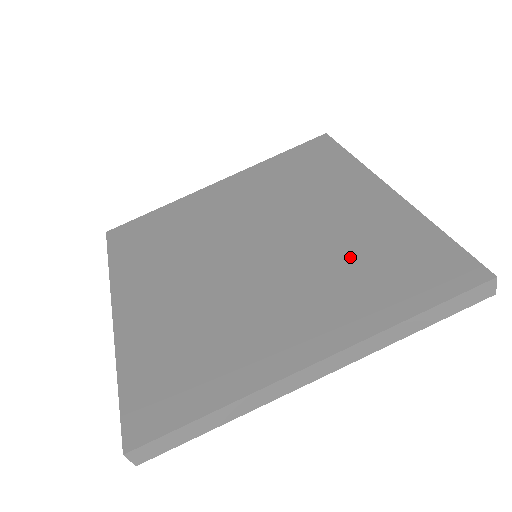
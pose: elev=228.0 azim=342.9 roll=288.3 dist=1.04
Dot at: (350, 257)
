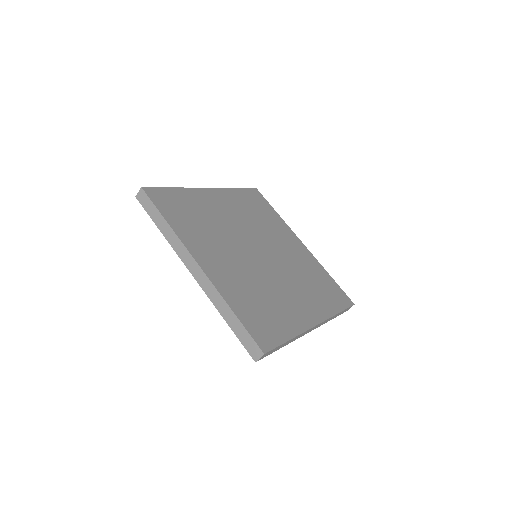
Dot at: (306, 276)
